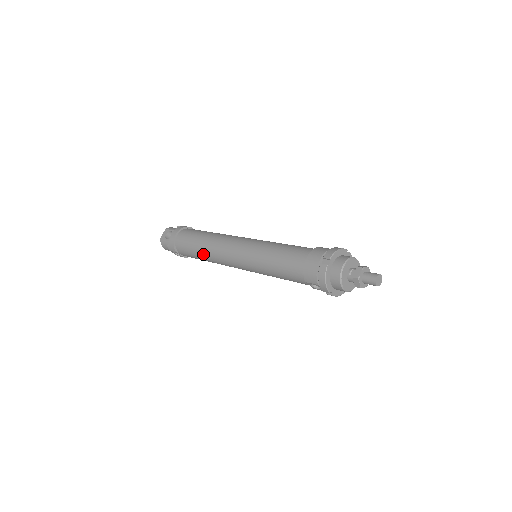
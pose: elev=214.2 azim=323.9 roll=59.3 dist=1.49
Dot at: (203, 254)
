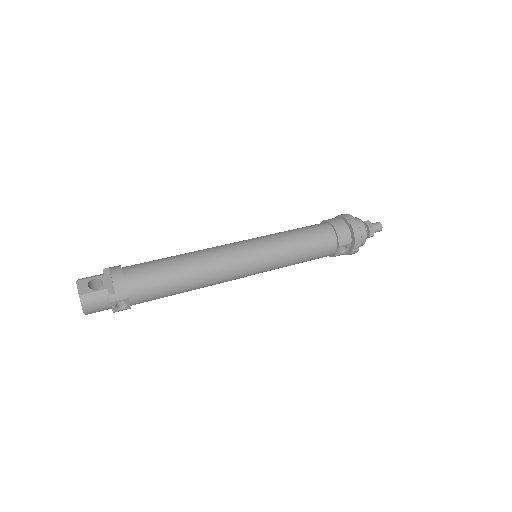
Dot at: (191, 277)
